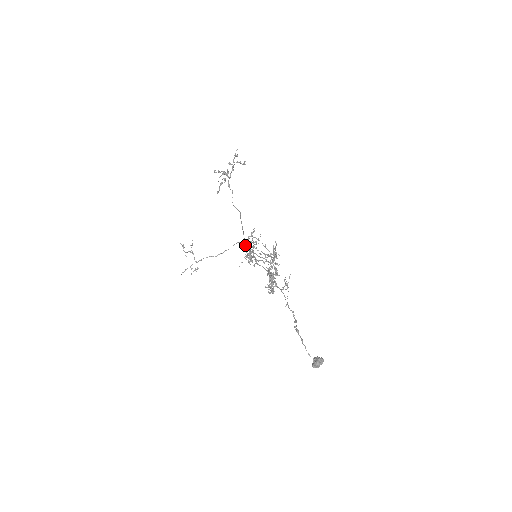
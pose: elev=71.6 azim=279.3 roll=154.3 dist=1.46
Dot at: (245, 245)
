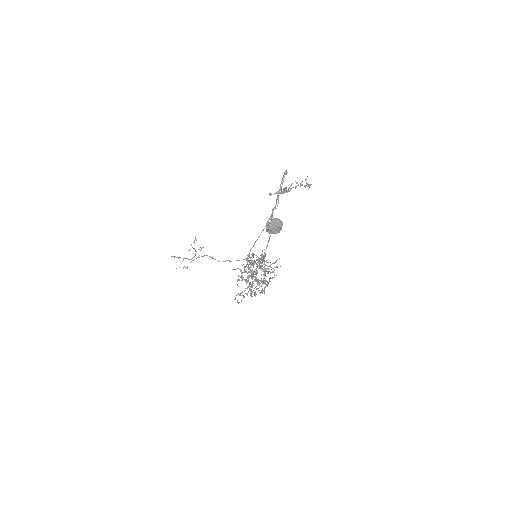
Dot at: (254, 244)
